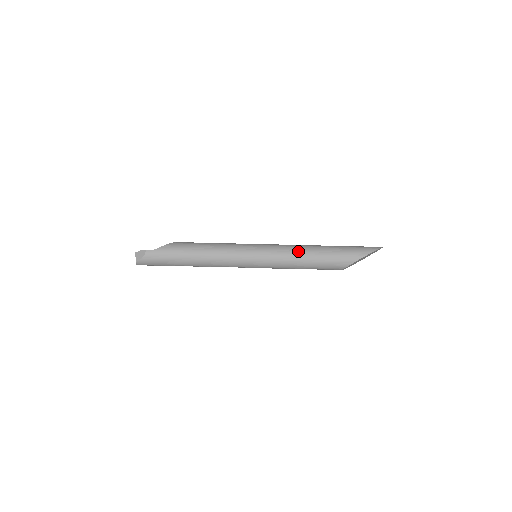
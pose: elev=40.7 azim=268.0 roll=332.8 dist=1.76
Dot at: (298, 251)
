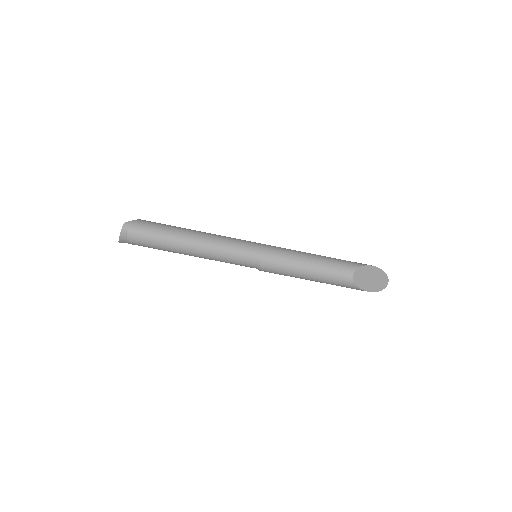
Dot at: occluded
